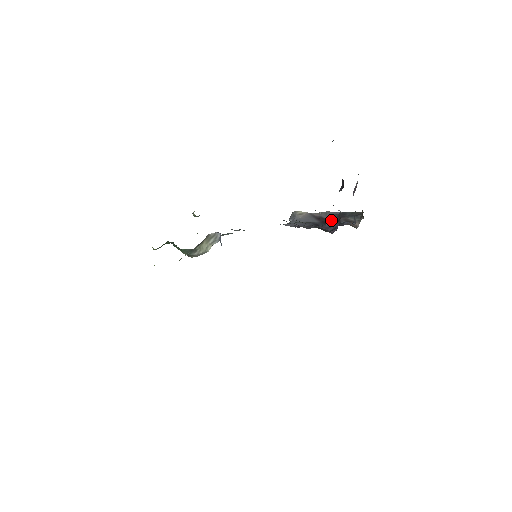
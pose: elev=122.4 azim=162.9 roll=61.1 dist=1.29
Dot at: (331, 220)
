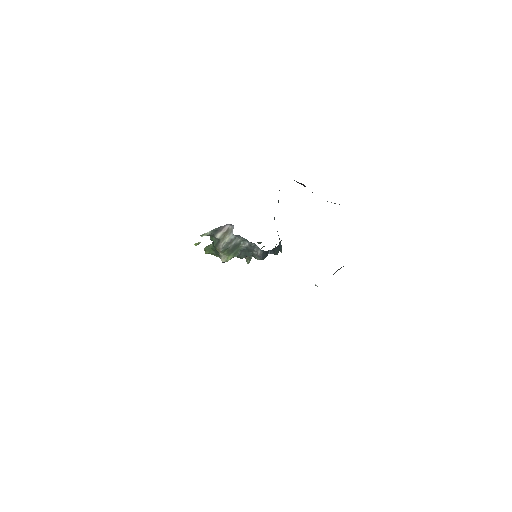
Dot at: occluded
